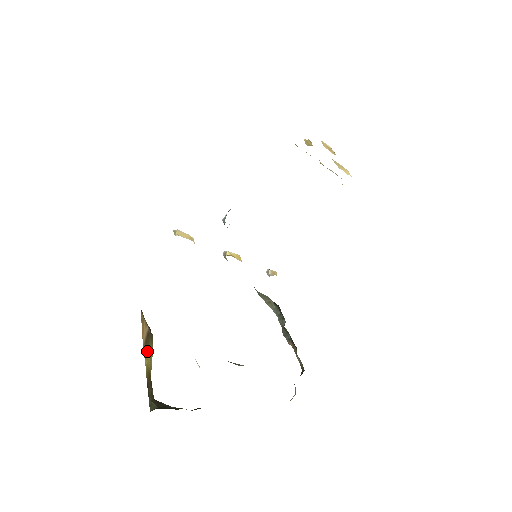
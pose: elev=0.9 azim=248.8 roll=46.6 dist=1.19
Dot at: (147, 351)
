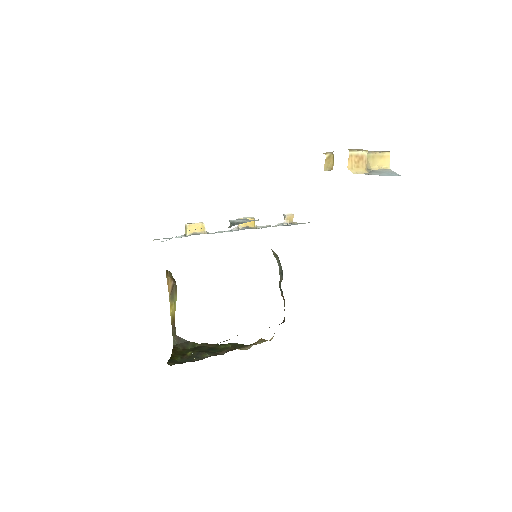
Dot at: (172, 301)
